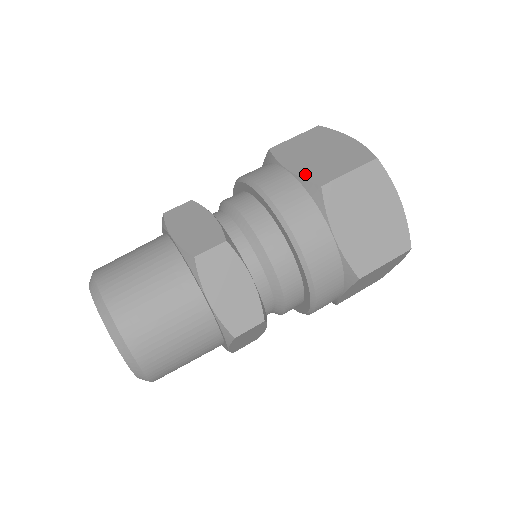
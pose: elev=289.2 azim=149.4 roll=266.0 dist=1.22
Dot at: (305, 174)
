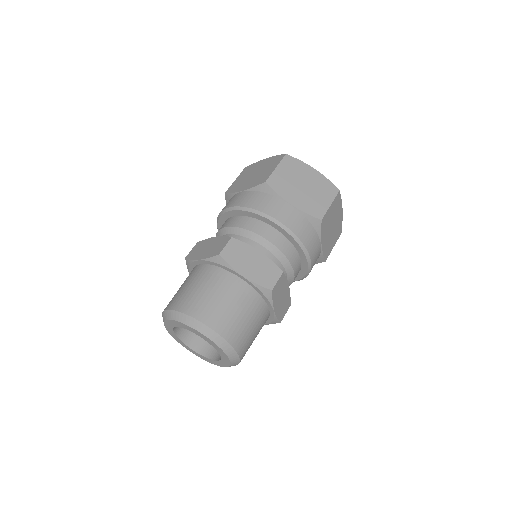
Dot at: (253, 185)
